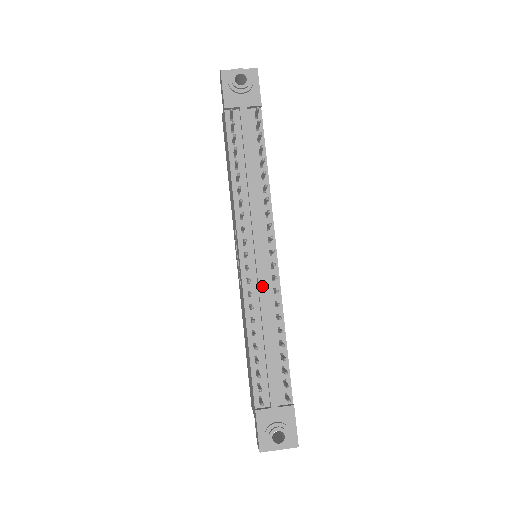
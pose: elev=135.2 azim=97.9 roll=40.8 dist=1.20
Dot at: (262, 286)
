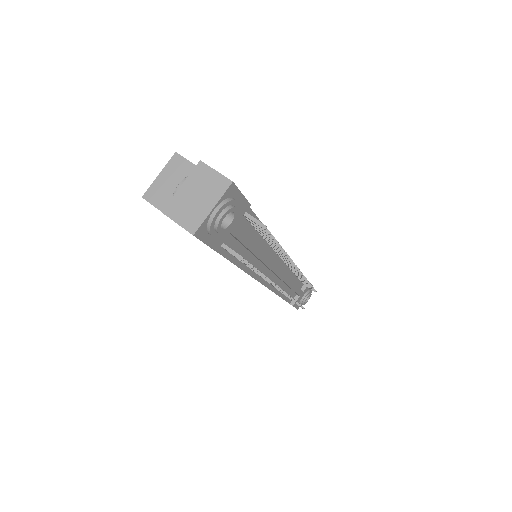
Dot at: (285, 278)
